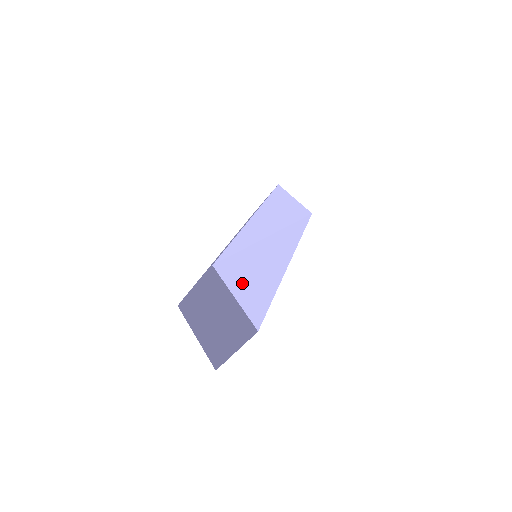
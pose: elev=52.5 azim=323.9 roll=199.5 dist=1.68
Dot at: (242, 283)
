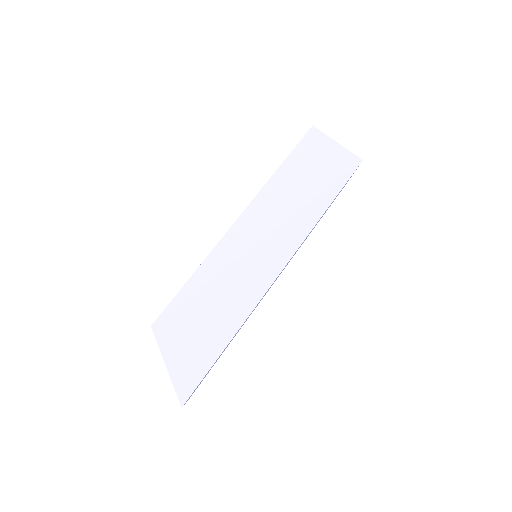
Dot at: (183, 342)
